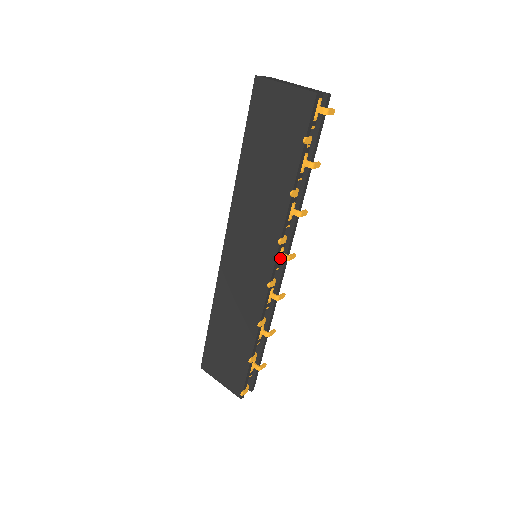
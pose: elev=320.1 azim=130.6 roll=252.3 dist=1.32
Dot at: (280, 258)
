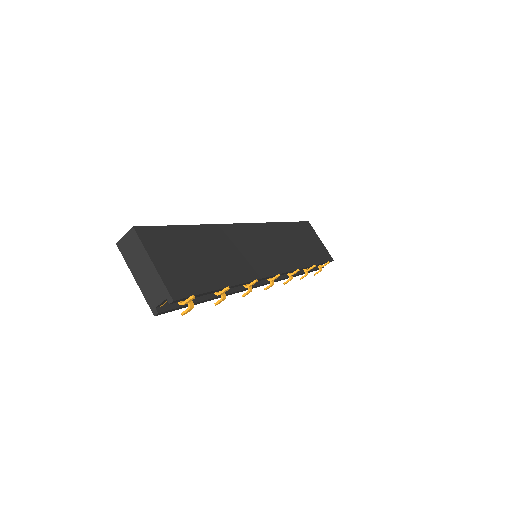
Dot at: occluded
